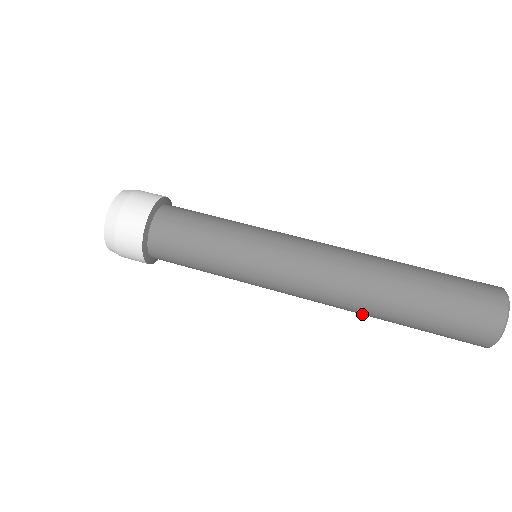
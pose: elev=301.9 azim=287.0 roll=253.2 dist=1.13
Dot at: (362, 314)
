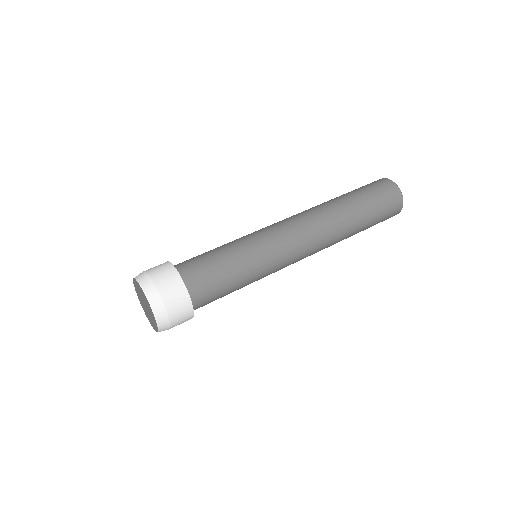
Dot at: occluded
